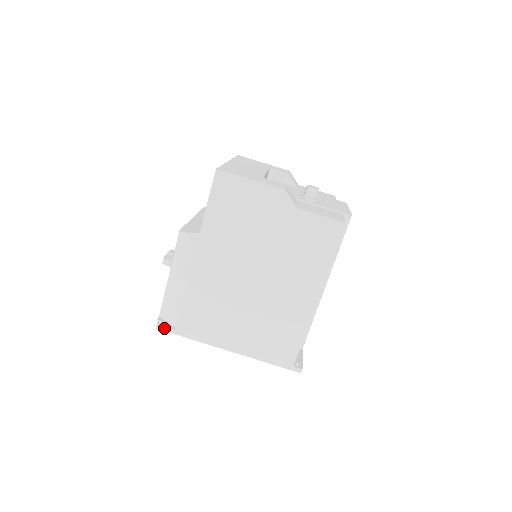
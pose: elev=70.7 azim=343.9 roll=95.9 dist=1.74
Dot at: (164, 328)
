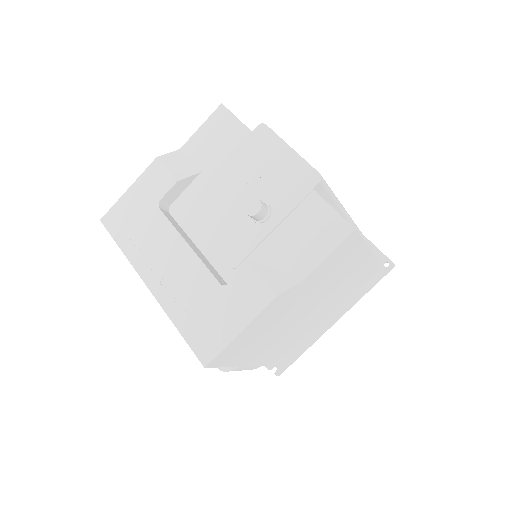
Dot at: (283, 371)
